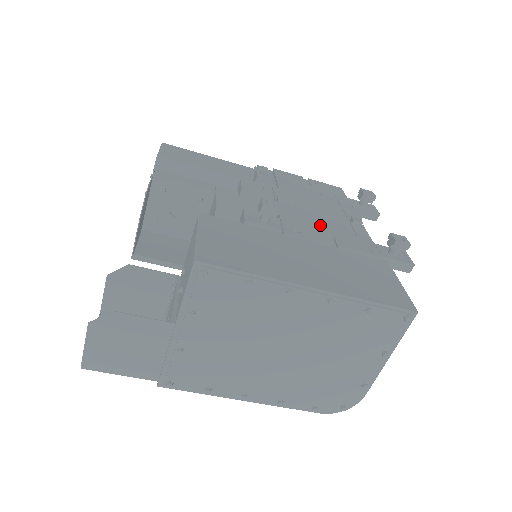
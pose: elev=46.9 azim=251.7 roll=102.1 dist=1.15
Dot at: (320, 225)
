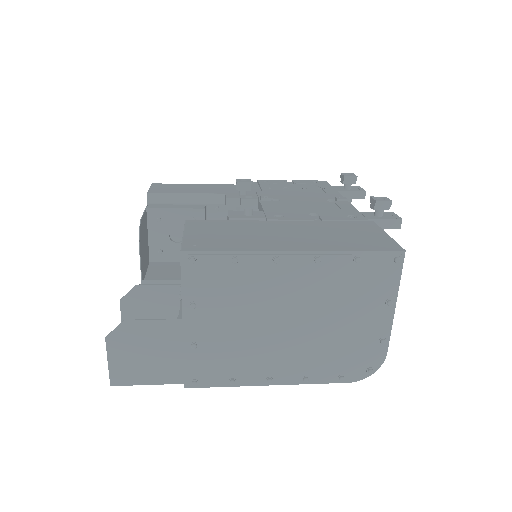
Dot at: (304, 209)
